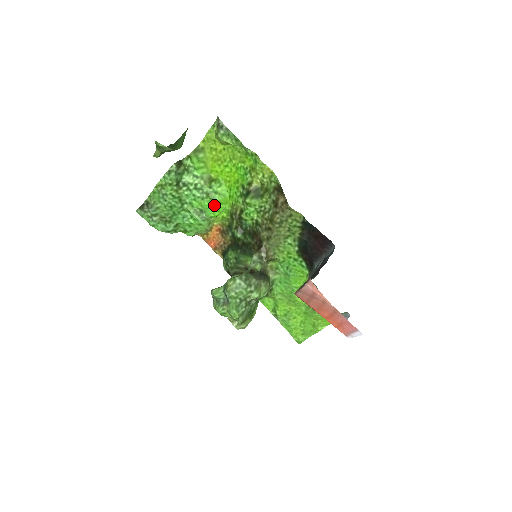
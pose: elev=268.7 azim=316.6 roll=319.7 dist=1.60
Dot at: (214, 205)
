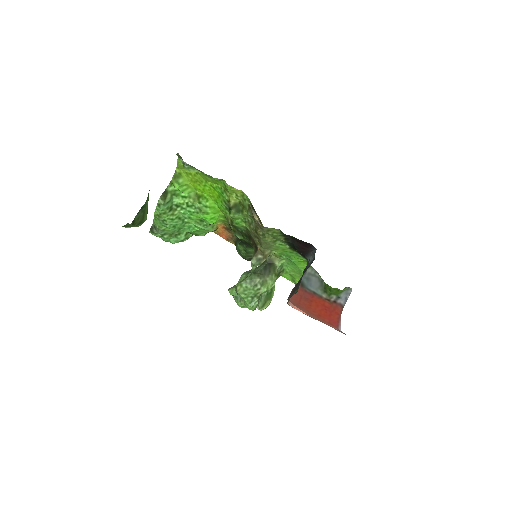
Dot at: (209, 216)
